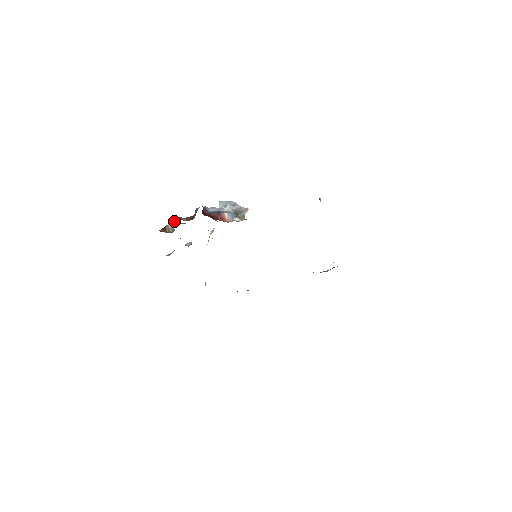
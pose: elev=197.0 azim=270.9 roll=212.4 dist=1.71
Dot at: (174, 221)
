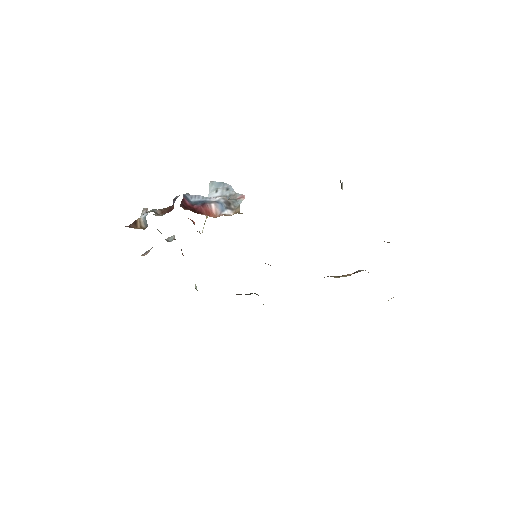
Dot at: (147, 213)
